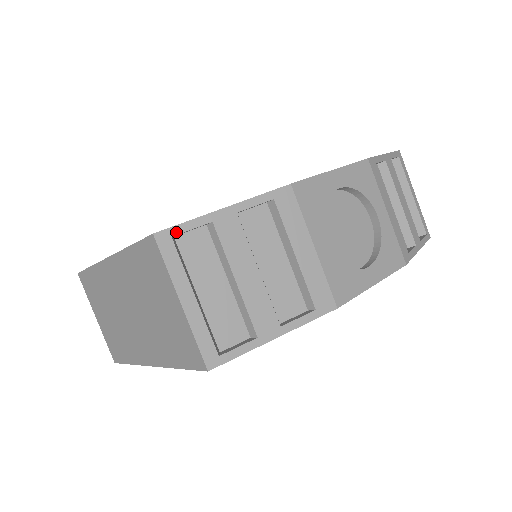
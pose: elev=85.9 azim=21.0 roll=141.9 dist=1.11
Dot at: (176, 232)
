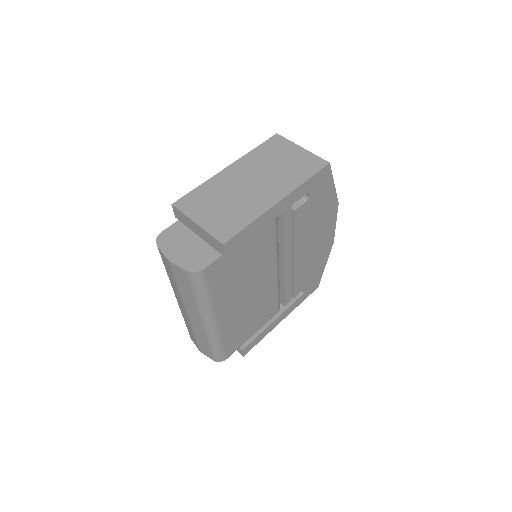
Dot at: occluded
